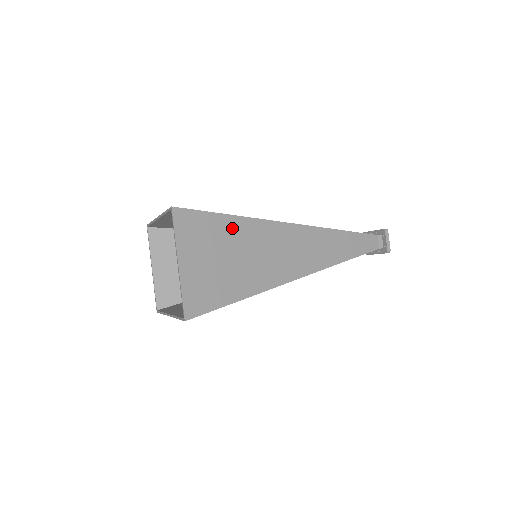
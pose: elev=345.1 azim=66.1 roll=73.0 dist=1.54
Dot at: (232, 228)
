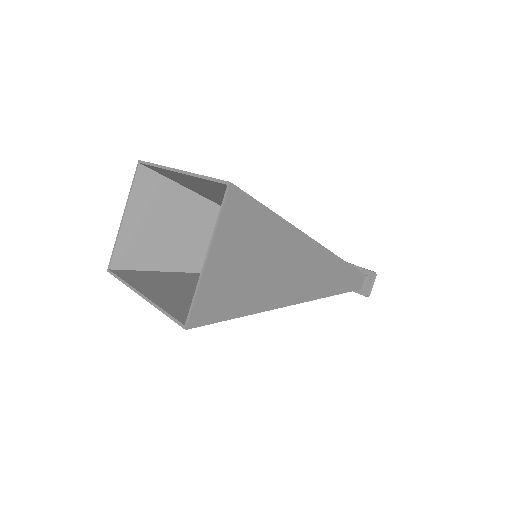
Dot at: (271, 230)
